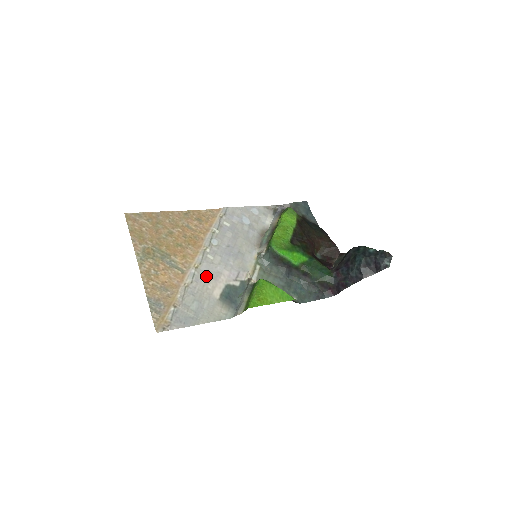
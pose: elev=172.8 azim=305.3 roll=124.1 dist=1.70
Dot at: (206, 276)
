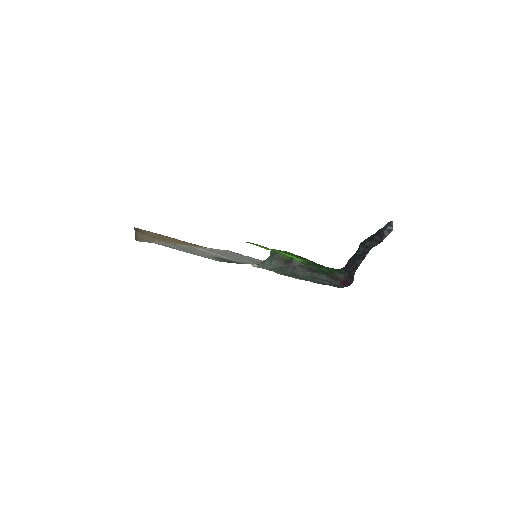
Dot at: (201, 251)
